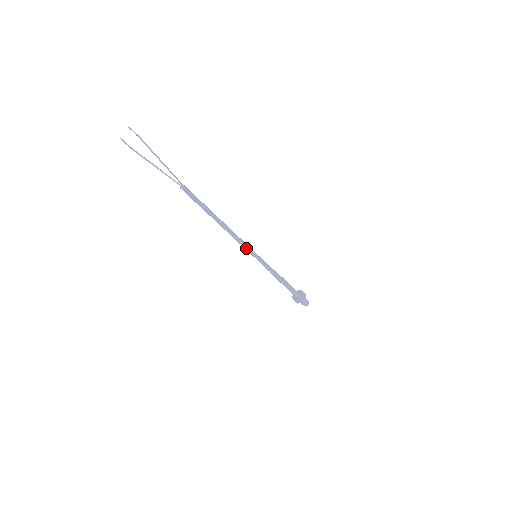
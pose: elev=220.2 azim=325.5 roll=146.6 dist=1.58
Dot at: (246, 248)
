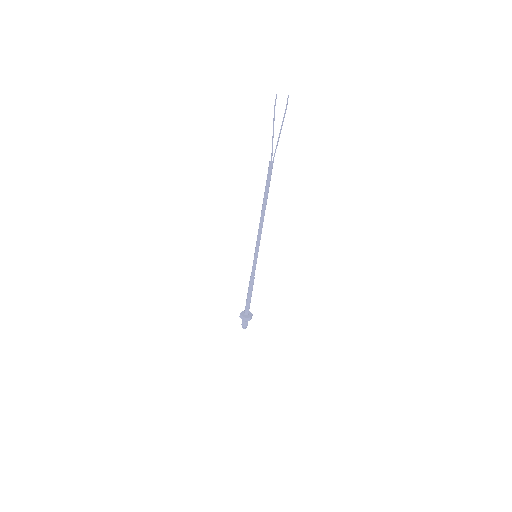
Dot at: (257, 243)
